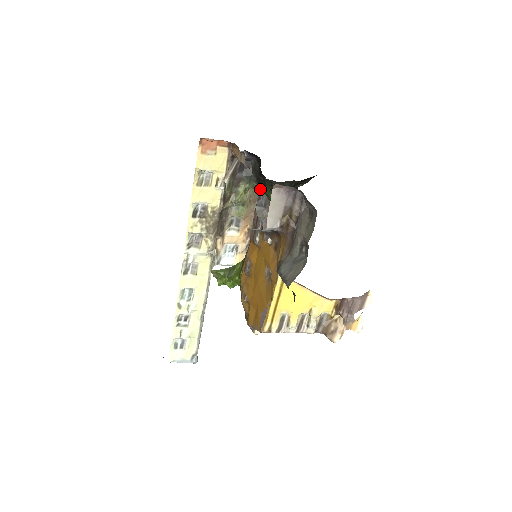
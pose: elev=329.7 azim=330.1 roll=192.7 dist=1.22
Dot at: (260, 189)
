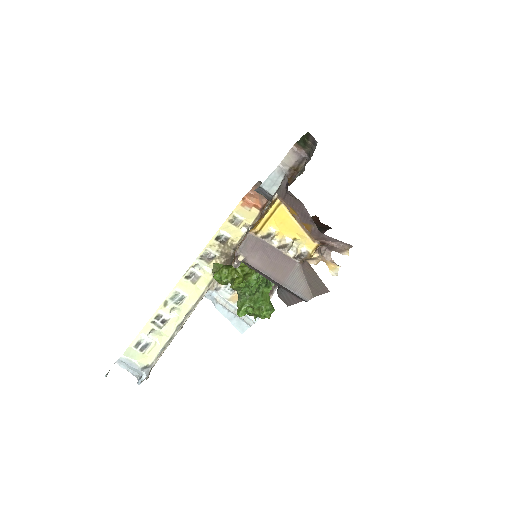
Dot at: occluded
